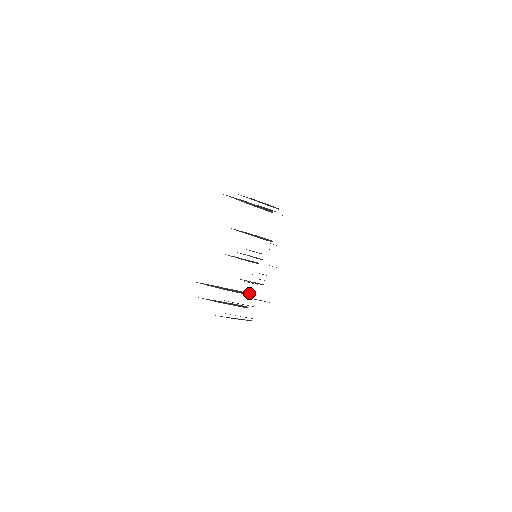
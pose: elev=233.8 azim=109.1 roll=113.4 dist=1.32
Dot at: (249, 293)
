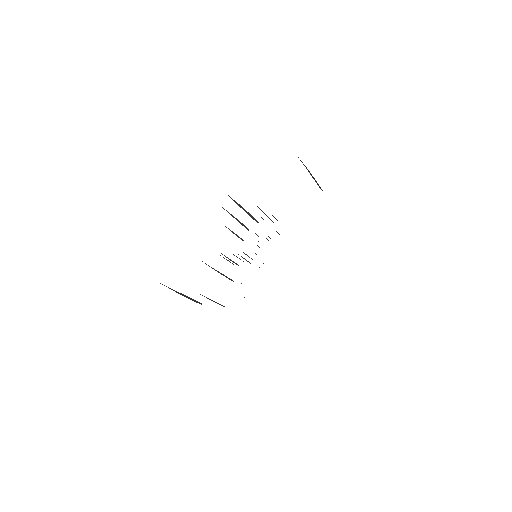
Dot at: occluded
